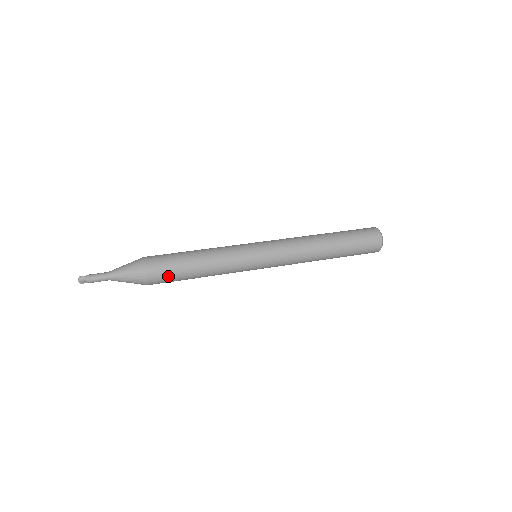
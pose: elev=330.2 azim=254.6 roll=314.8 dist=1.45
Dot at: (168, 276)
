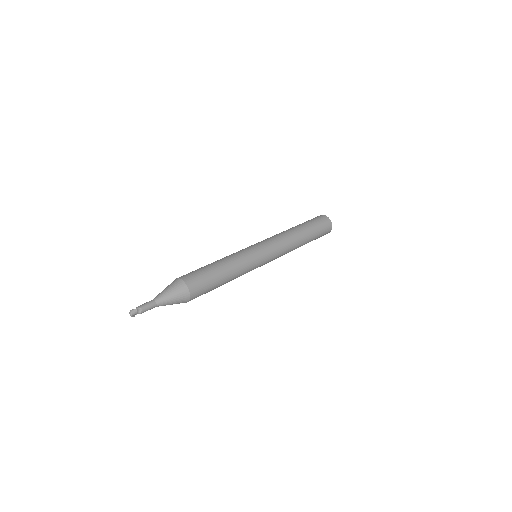
Dot at: (205, 290)
